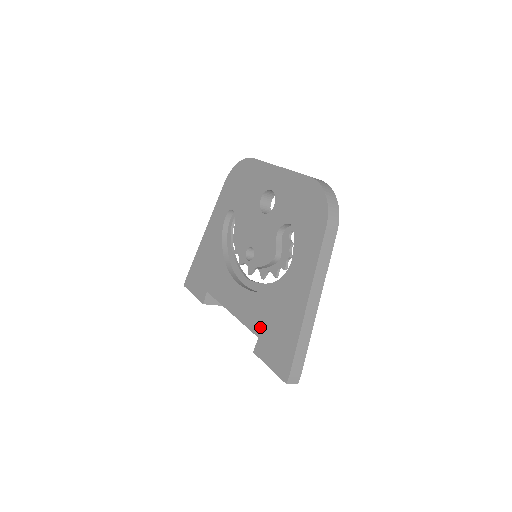
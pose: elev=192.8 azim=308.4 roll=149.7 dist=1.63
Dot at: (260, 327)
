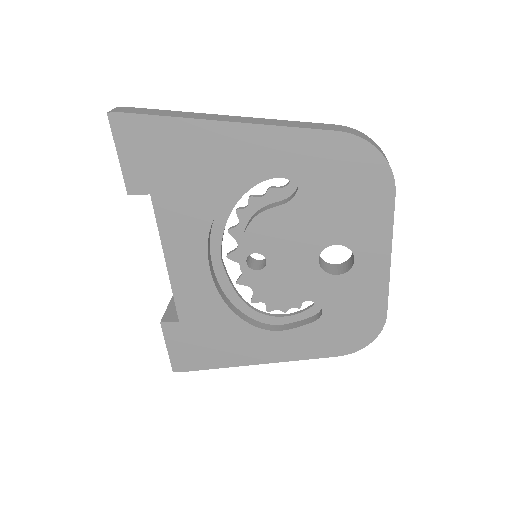
Dot at: (191, 321)
